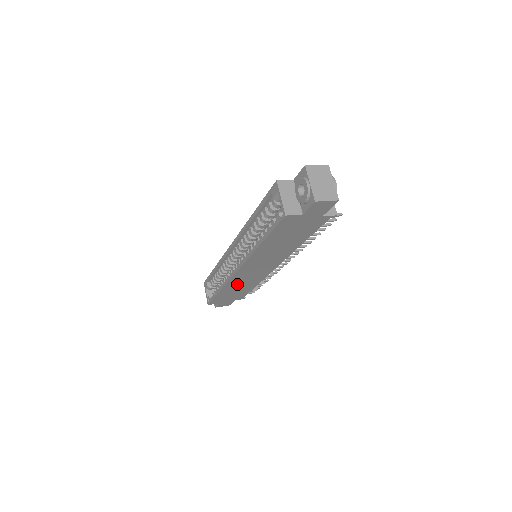
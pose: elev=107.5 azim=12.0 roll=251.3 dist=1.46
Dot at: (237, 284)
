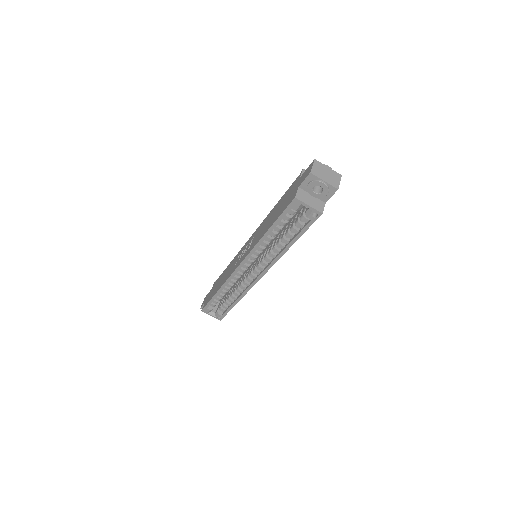
Dot at: occluded
